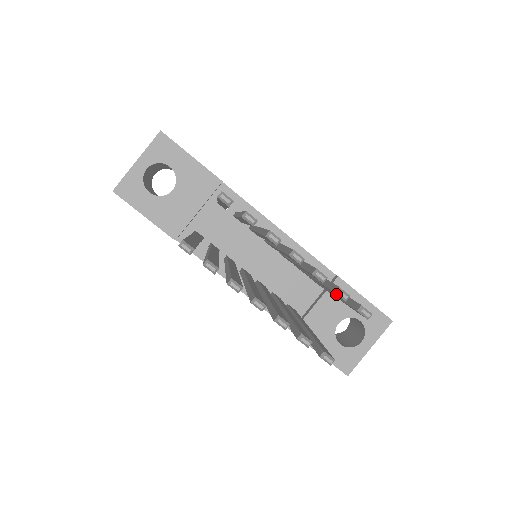
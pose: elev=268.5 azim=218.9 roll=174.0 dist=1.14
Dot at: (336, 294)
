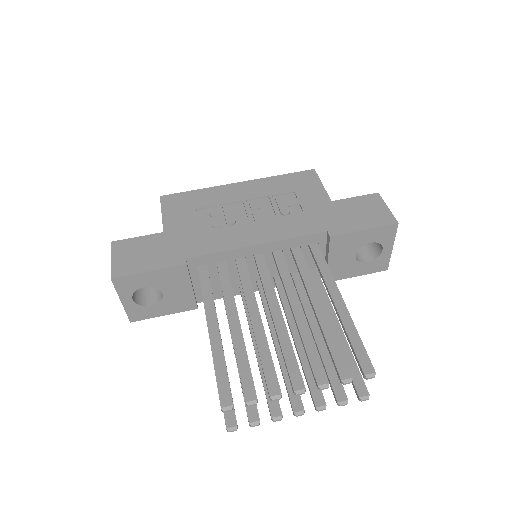
Dot at: (342, 379)
